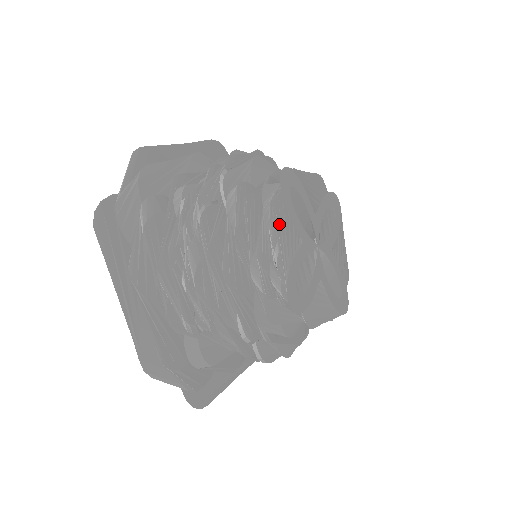
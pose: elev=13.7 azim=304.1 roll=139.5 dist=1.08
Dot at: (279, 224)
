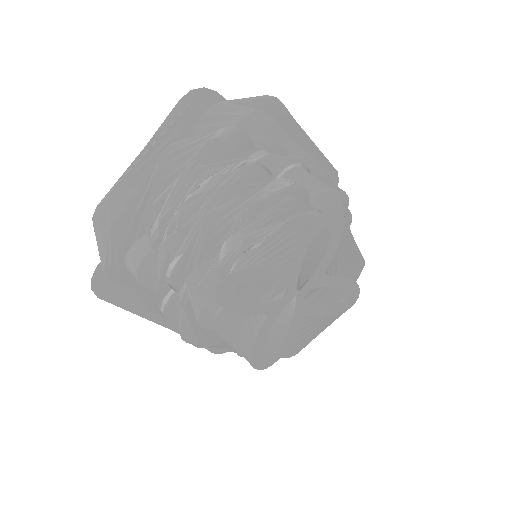
Dot at: (228, 331)
